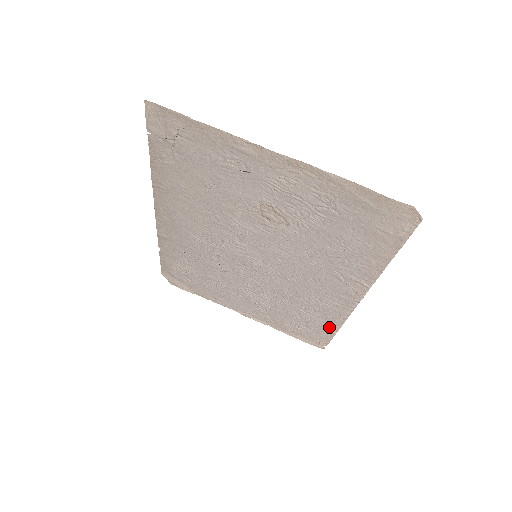
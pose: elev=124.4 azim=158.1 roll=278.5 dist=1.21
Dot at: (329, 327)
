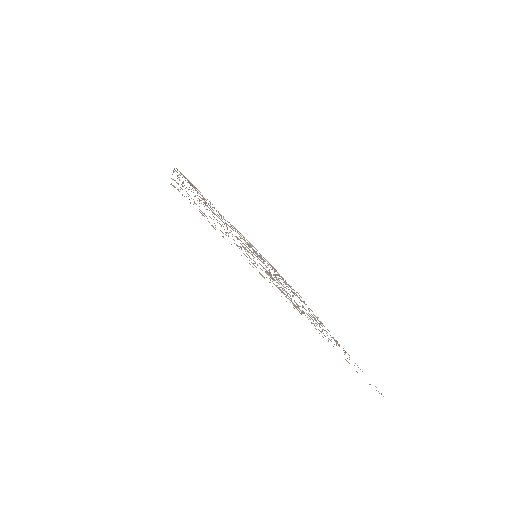
Dot at: occluded
